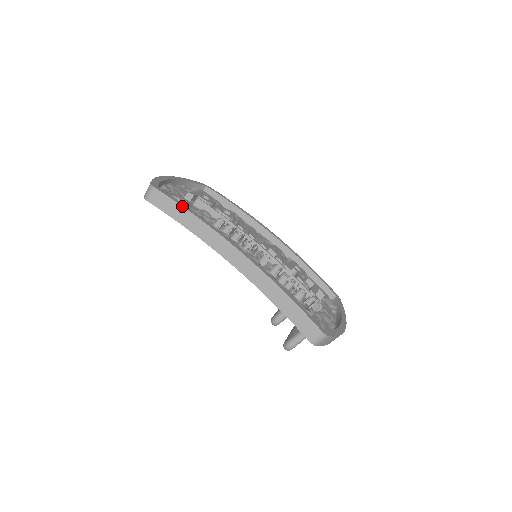
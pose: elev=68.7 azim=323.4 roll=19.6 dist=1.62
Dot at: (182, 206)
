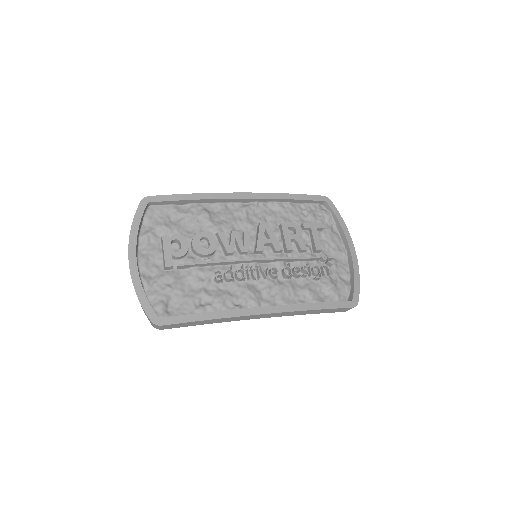
Dot at: (196, 322)
